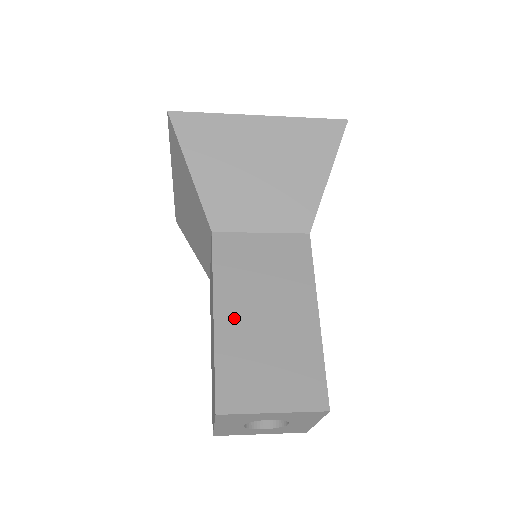
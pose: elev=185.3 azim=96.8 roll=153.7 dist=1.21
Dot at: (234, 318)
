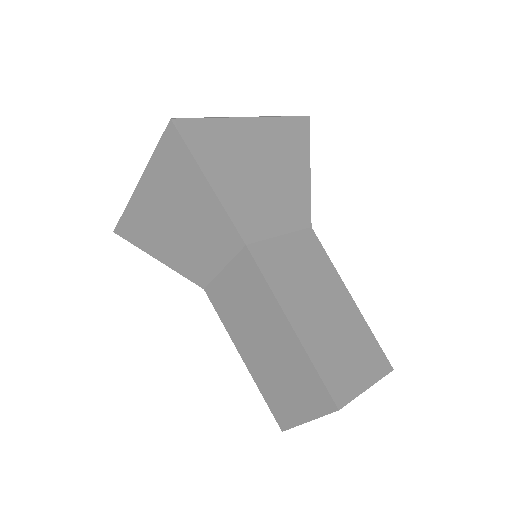
Dot at: (306, 322)
